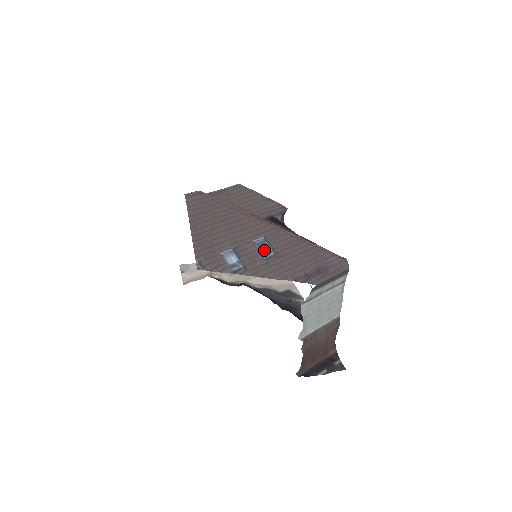
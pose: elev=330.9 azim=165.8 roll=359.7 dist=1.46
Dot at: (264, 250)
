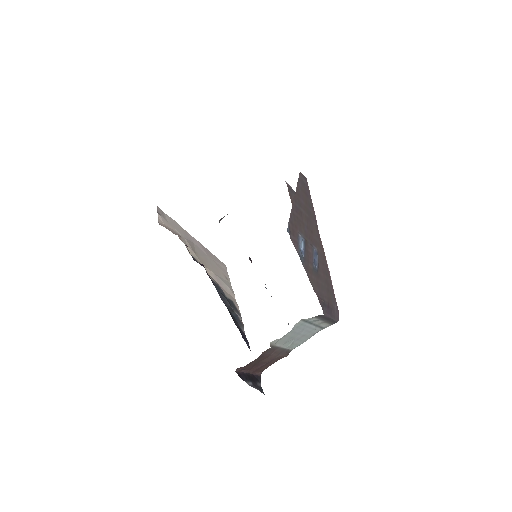
Dot at: (314, 259)
